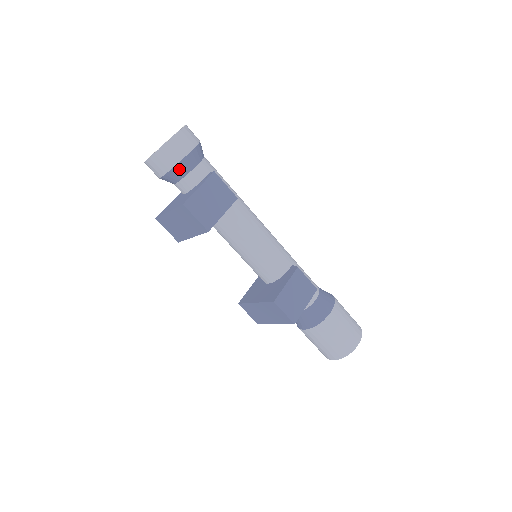
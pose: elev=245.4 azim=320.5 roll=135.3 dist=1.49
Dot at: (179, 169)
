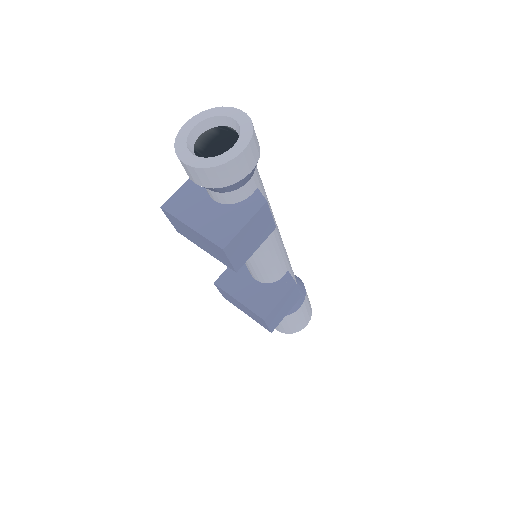
Dot at: (226, 188)
